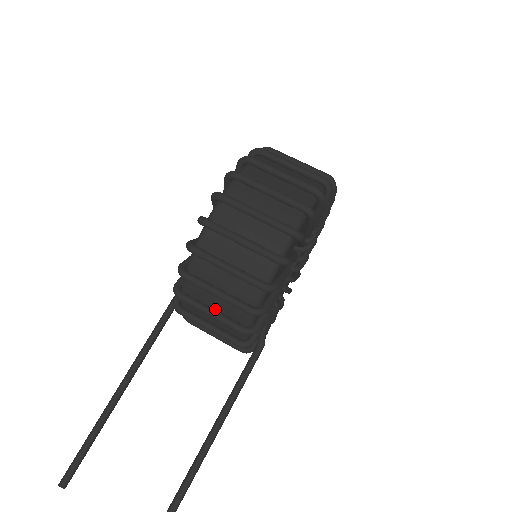
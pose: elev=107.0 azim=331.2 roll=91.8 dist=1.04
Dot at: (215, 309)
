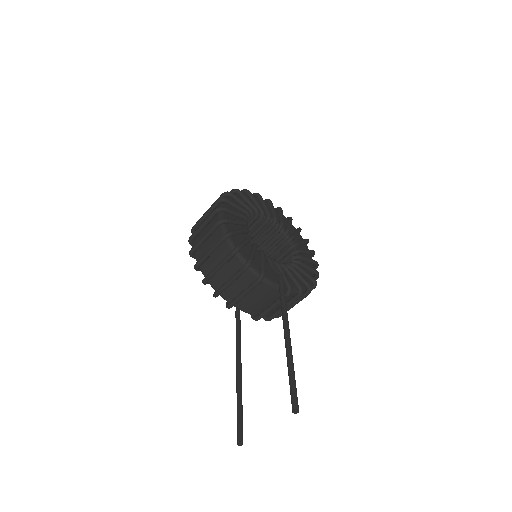
Dot at: (231, 279)
